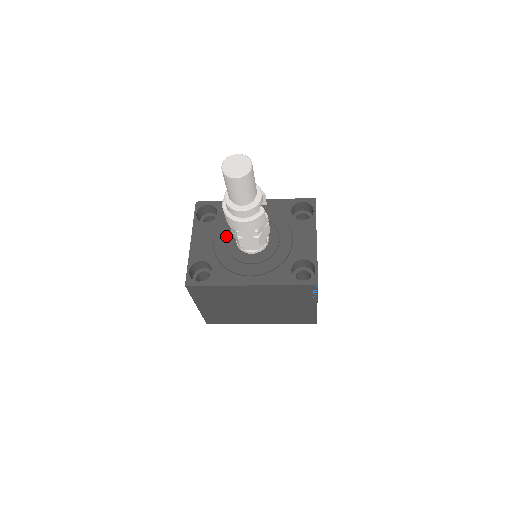
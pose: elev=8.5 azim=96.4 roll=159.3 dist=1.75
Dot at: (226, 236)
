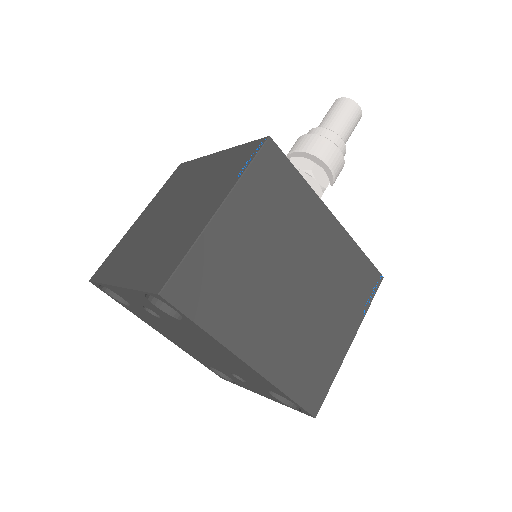
Dot at: occluded
